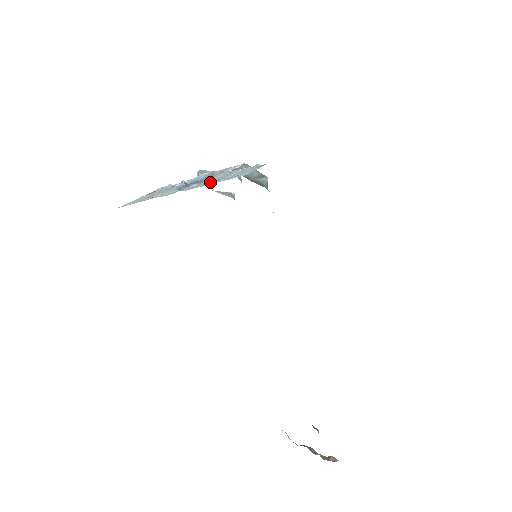
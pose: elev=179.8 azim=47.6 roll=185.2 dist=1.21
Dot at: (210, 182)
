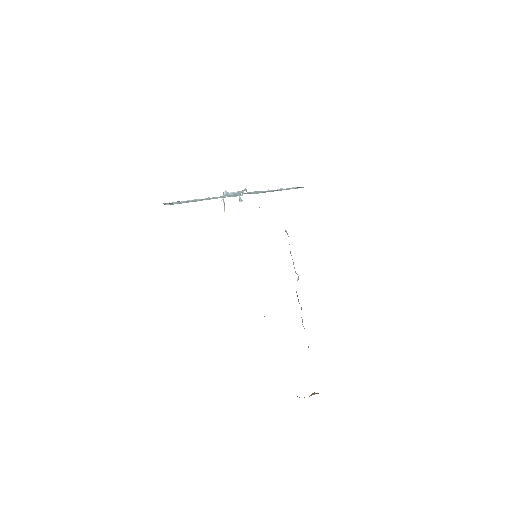
Dot at: (273, 191)
